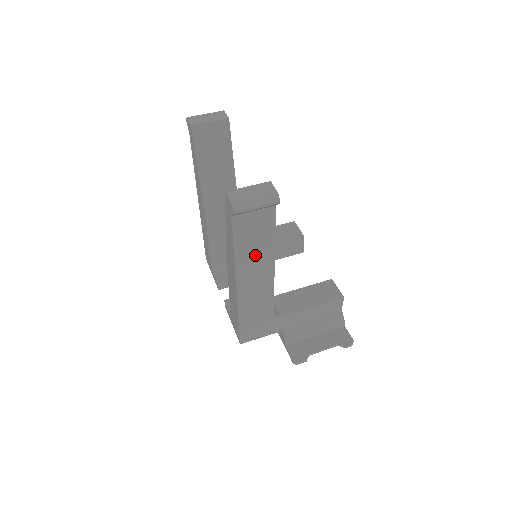
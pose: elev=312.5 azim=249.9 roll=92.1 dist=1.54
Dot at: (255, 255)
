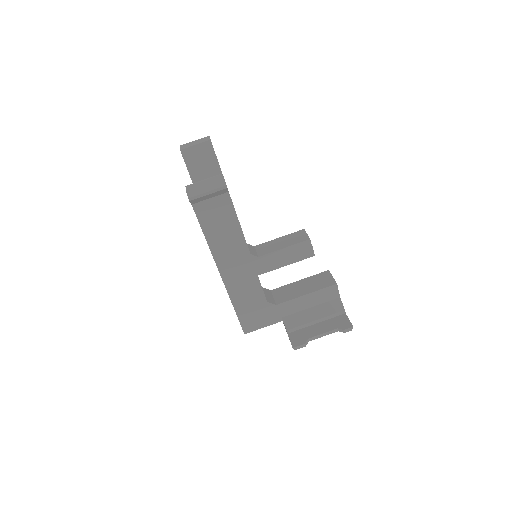
Dot at: (226, 241)
